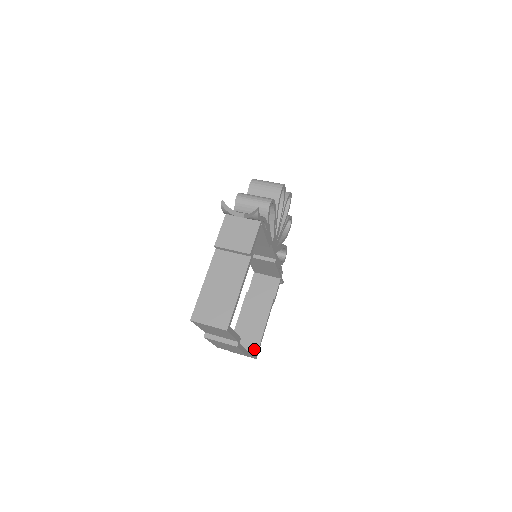
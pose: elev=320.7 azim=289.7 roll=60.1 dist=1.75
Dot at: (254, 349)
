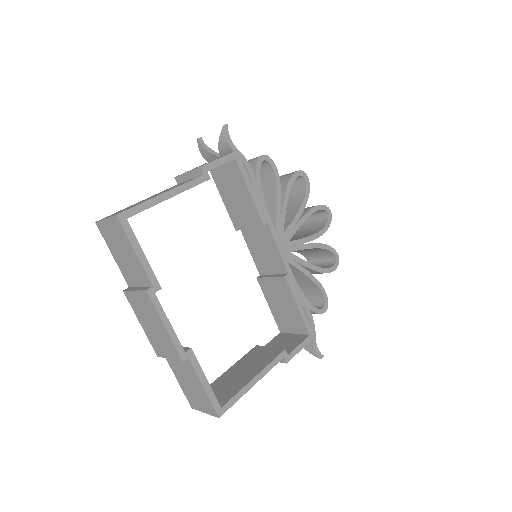
Dot at: (222, 401)
